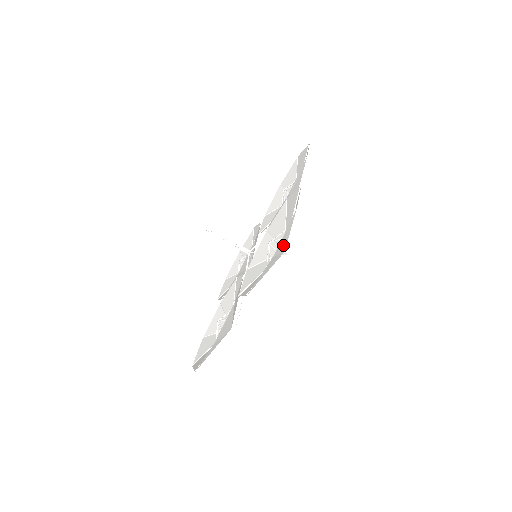
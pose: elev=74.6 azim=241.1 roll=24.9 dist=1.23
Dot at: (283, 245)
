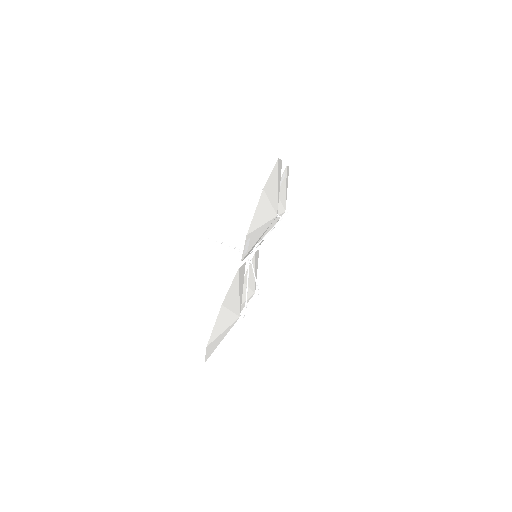
Dot at: (273, 197)
